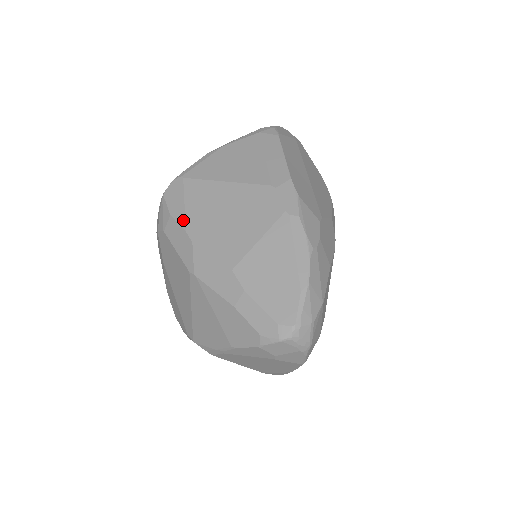
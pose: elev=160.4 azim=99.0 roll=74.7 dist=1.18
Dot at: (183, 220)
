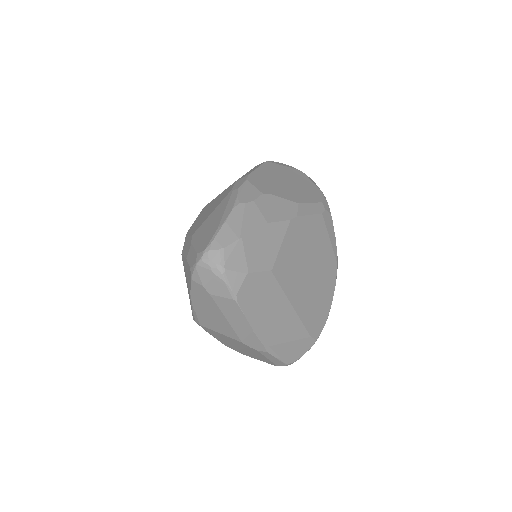
Dot at: (190, 227)
